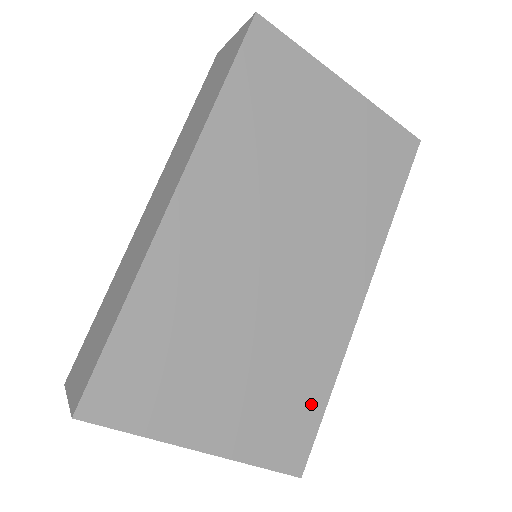
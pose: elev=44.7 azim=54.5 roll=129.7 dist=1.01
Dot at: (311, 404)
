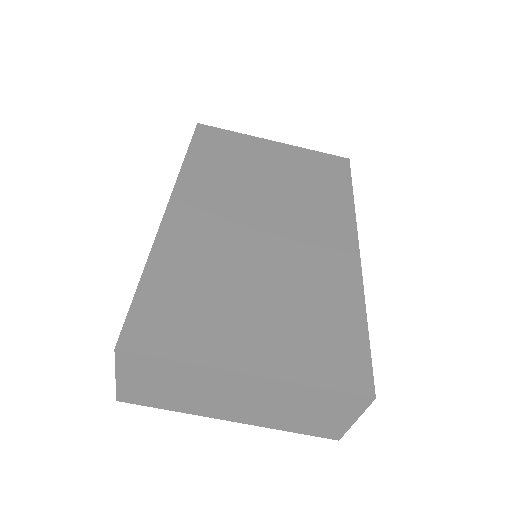
Dot at: (350, 329)
